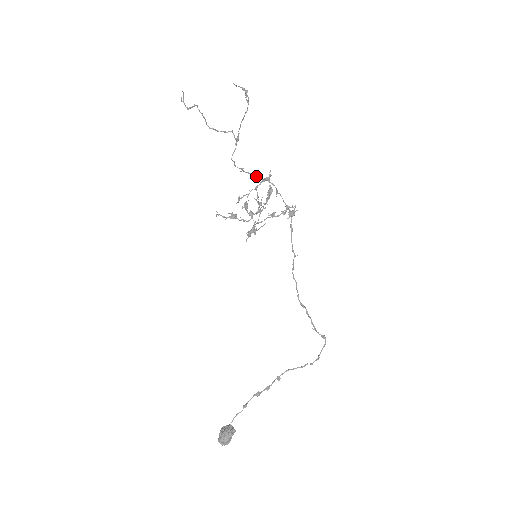
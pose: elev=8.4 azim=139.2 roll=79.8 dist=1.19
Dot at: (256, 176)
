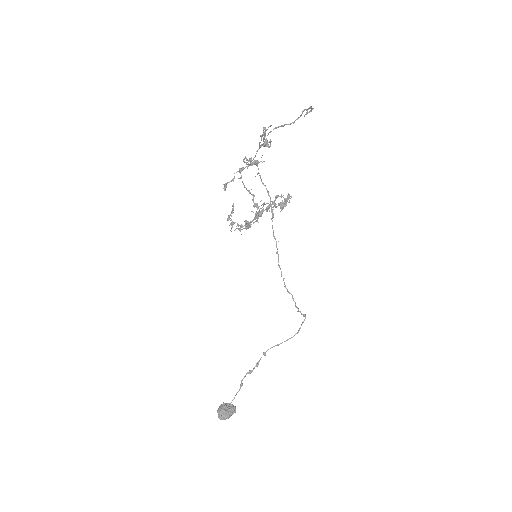
Dot at: occluded
